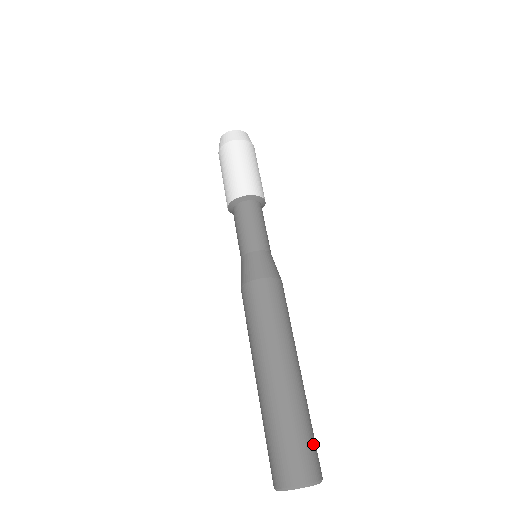
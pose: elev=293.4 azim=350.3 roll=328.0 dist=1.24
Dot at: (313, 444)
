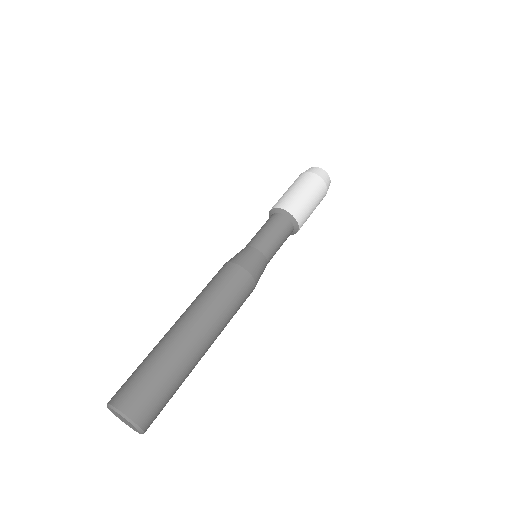
Dot at: (143, 384)
